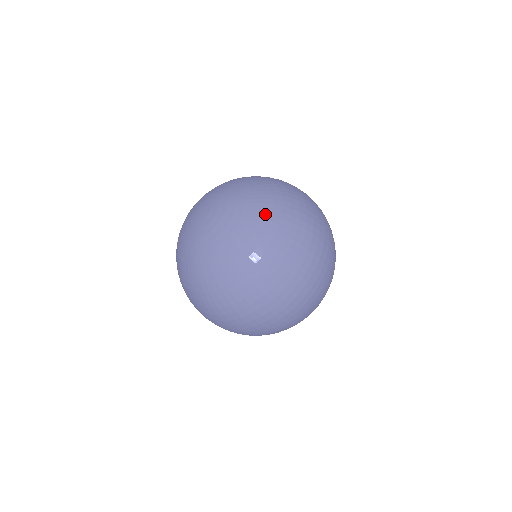
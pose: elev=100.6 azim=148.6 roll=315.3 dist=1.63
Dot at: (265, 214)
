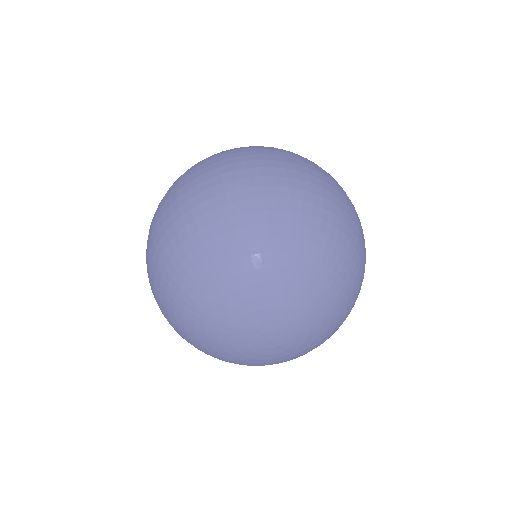
Dot at: occluded
